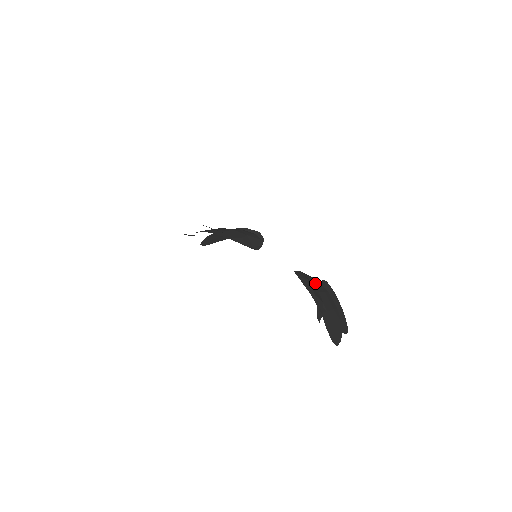
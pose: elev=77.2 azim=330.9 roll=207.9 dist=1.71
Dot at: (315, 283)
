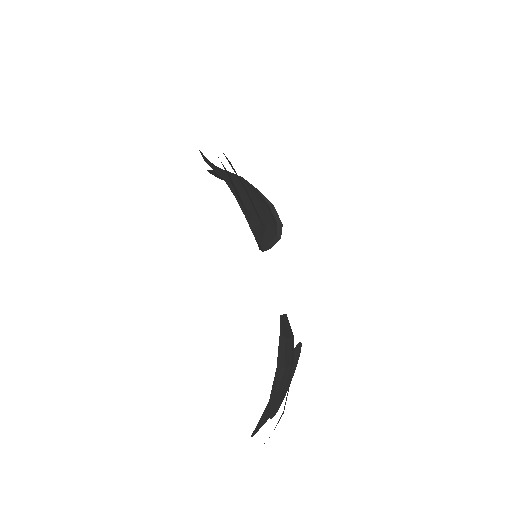
Dot at: (290, 347)
